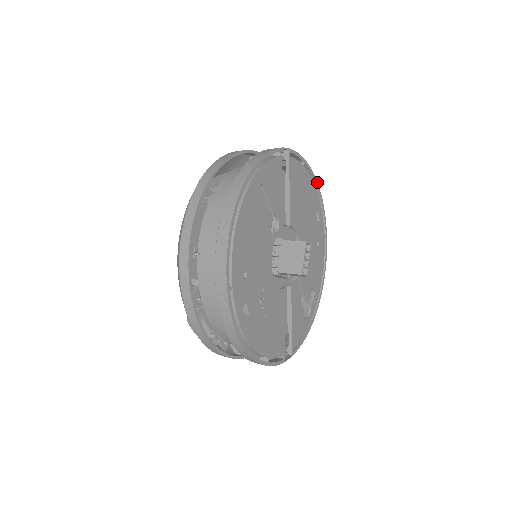
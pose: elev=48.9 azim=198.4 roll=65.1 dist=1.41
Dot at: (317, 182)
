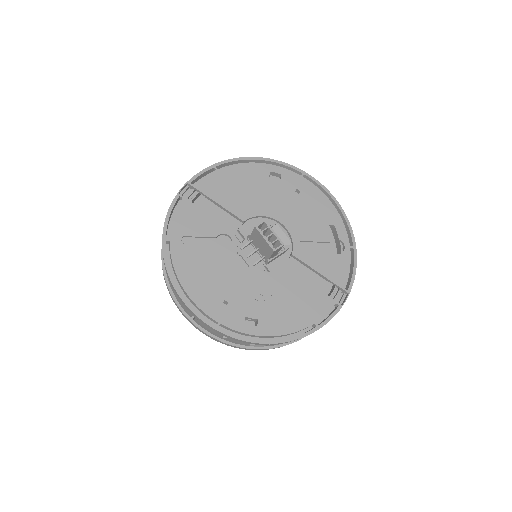
Dot at: (247, 157)
